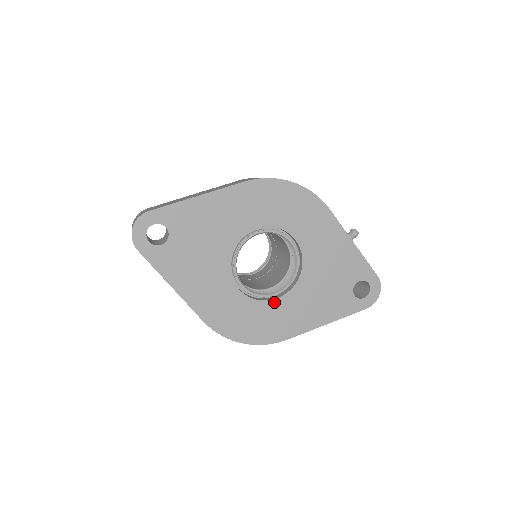
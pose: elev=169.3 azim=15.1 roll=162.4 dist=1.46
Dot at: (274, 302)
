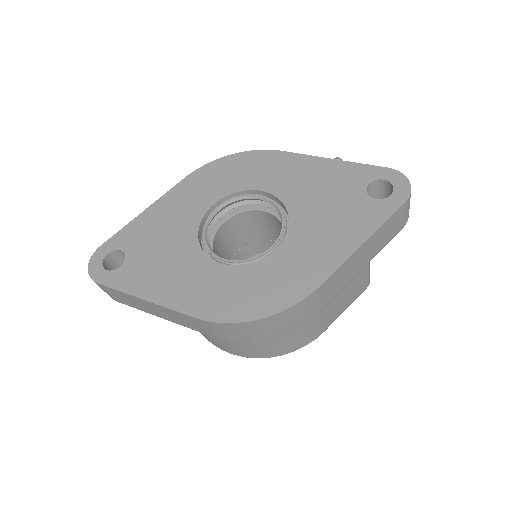
Dot at: (273, 256)
